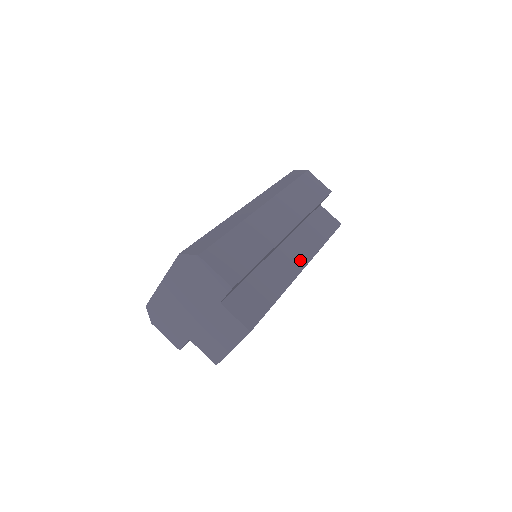
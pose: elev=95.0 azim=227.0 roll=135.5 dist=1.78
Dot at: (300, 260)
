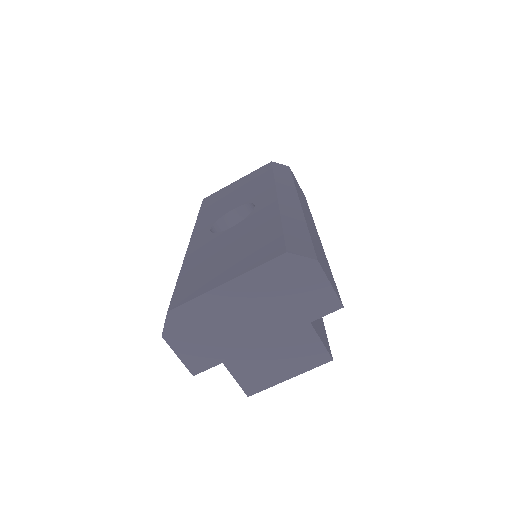
Dot at: occluded
